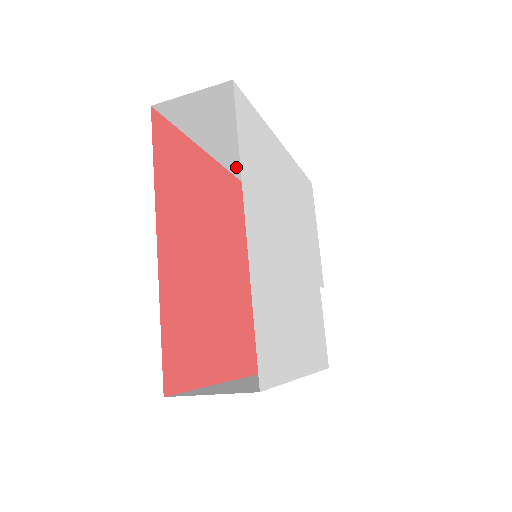
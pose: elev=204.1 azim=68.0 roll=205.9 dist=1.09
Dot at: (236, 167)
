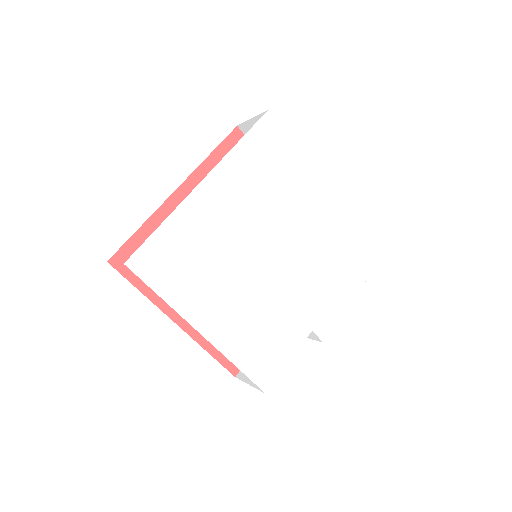
Dot at: occluded
